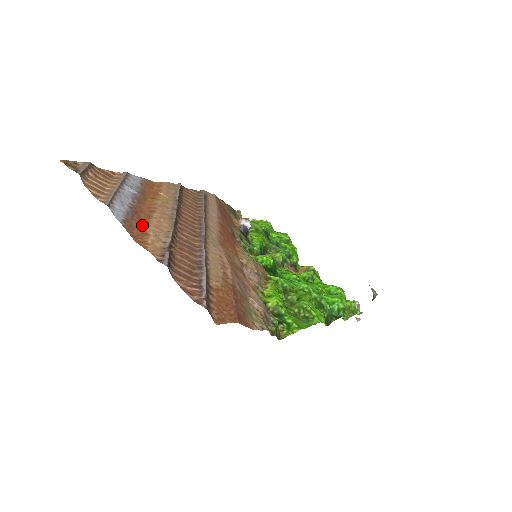
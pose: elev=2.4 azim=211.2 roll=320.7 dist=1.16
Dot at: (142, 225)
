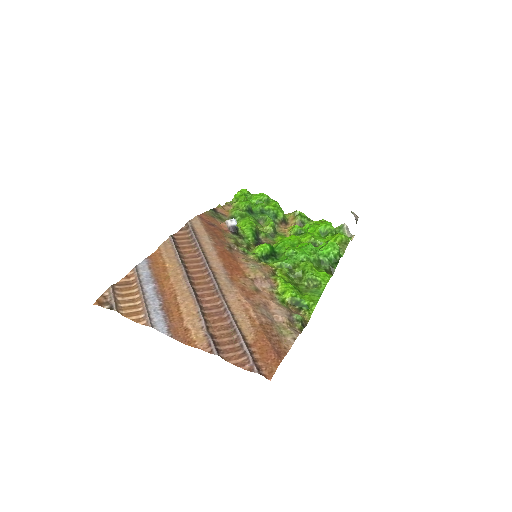
Dot at: (179, 322)
